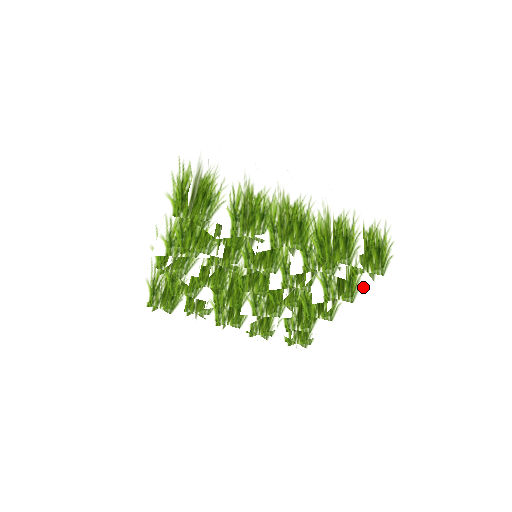
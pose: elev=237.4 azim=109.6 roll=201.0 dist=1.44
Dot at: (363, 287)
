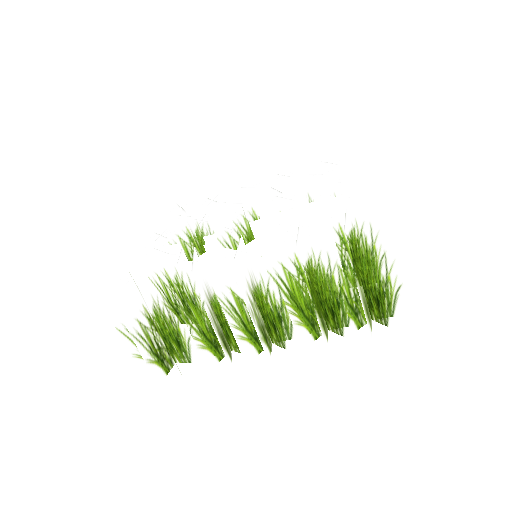
Dot at: occluded
